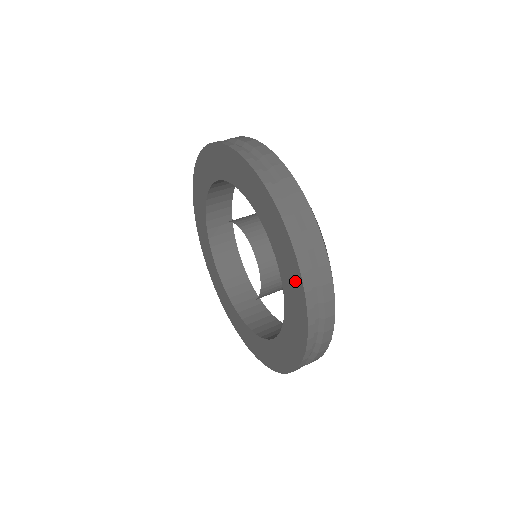
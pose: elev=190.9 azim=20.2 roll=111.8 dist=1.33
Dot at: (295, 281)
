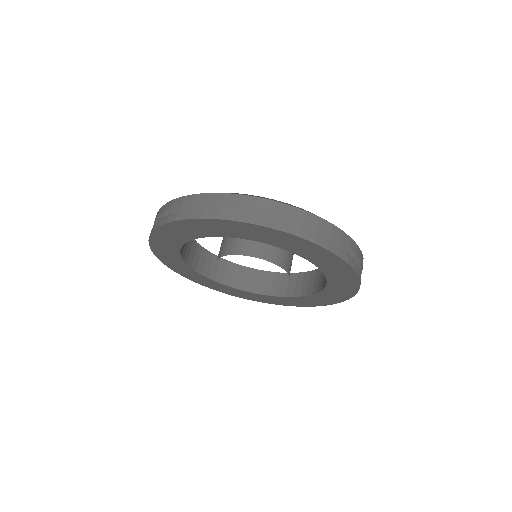
Dot at: (288, 239)
